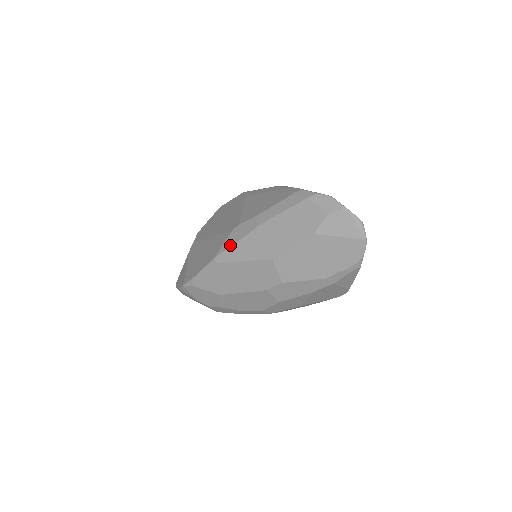
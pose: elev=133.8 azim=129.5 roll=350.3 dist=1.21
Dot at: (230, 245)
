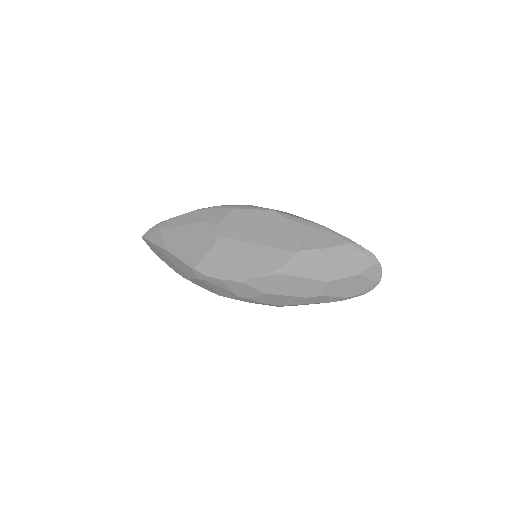
Dot at: (298, 264)
